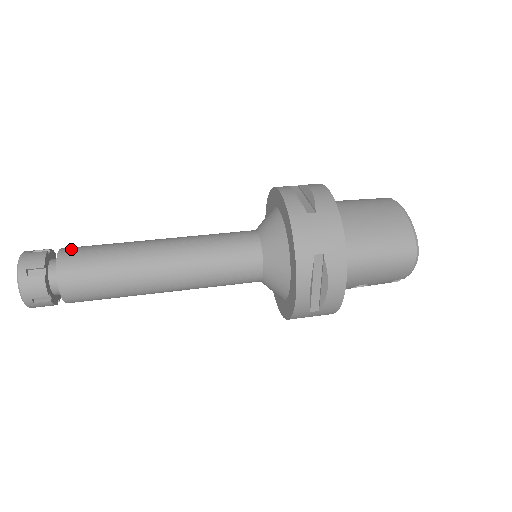
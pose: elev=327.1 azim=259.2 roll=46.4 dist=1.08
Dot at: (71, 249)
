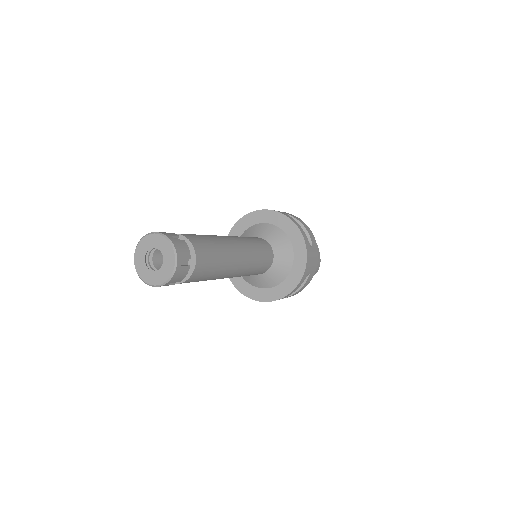
Dot at: (196, 240)
